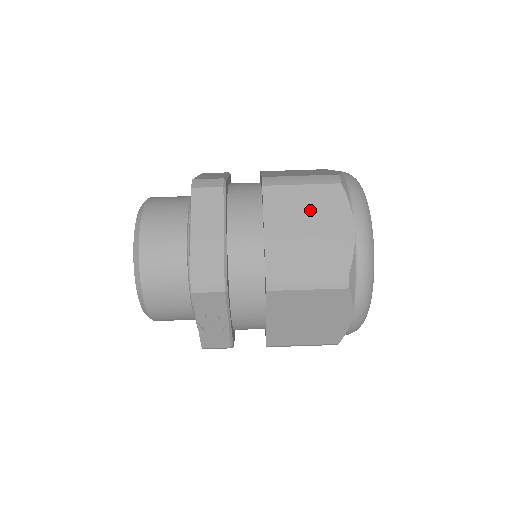
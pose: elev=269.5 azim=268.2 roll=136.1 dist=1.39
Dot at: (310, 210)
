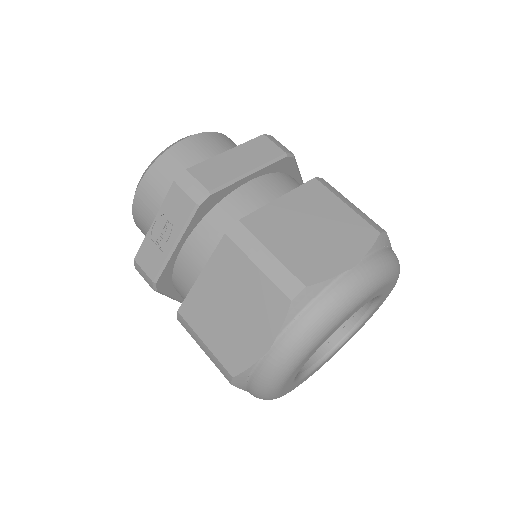
Dot at: (331, 222)
